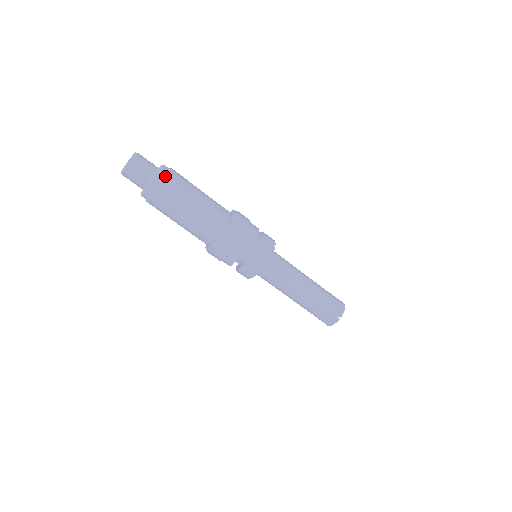
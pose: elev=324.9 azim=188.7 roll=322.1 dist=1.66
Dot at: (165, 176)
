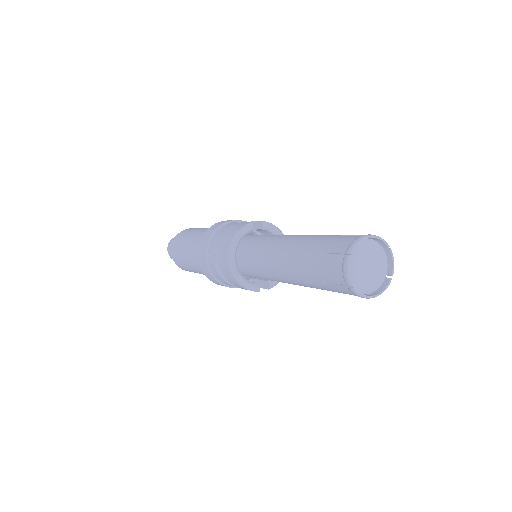
Dot at: (180, 232)
